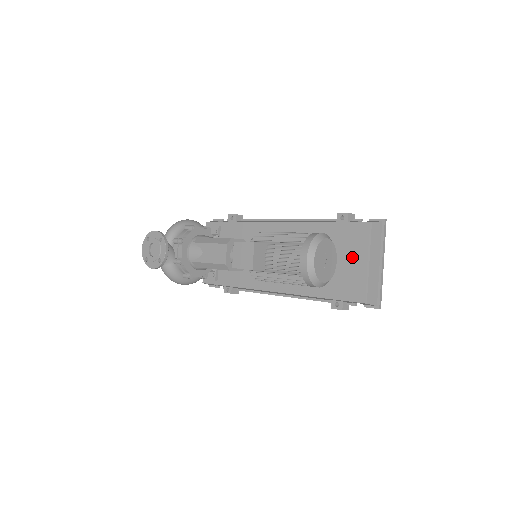
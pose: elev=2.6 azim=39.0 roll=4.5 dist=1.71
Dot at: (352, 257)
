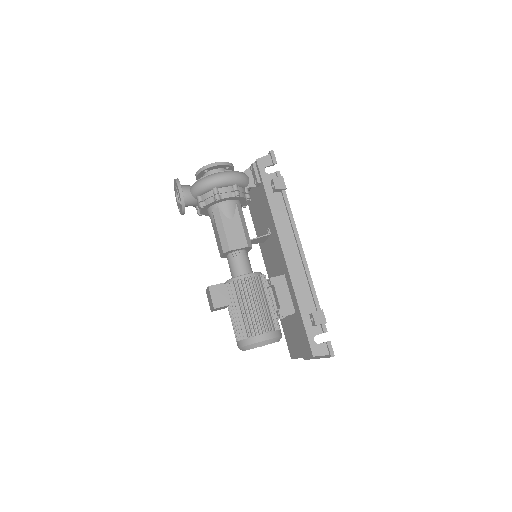
Dot at: (298, 342)
